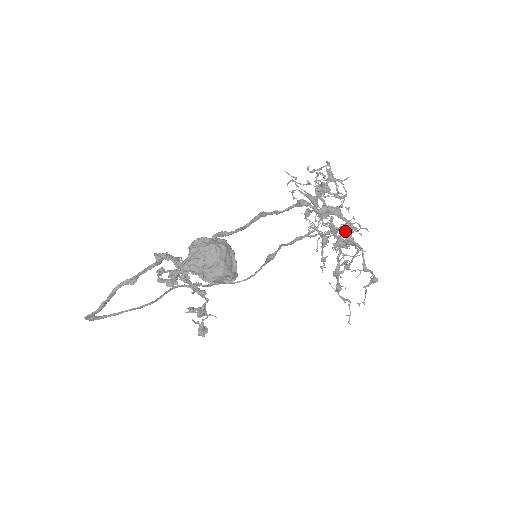
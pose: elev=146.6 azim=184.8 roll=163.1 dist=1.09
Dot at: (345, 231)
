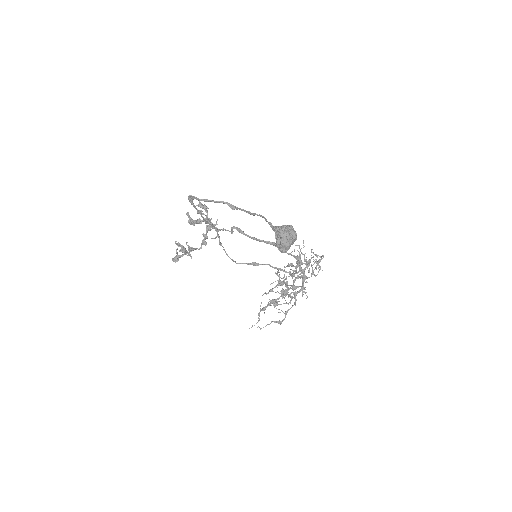
Dot at: (295, 289)
